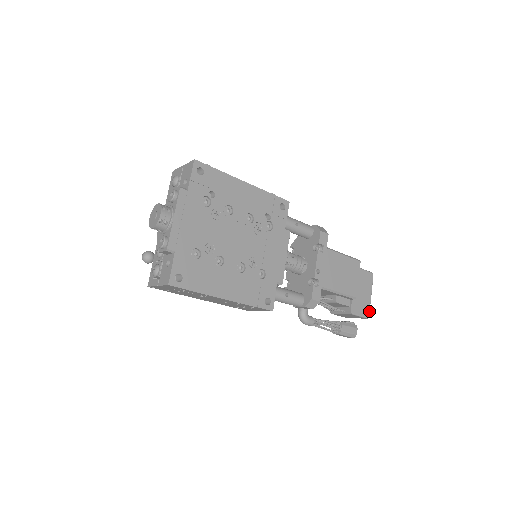
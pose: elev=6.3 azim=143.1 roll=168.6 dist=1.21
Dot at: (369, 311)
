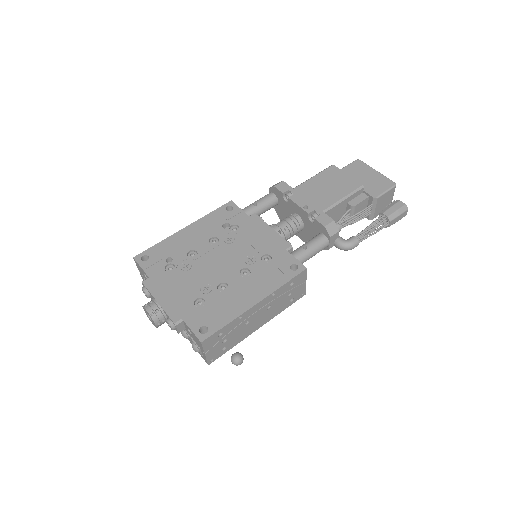
Dot at: (390, 180)
